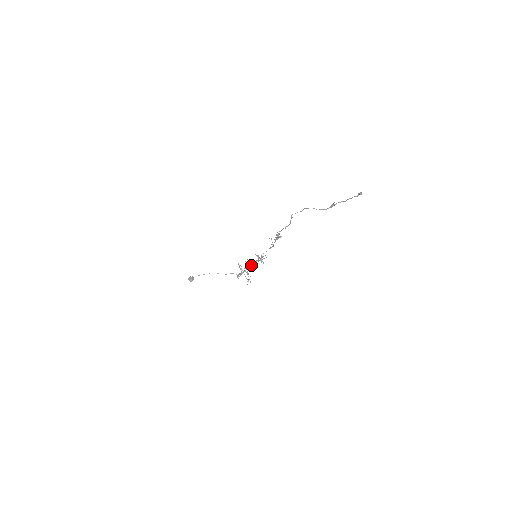
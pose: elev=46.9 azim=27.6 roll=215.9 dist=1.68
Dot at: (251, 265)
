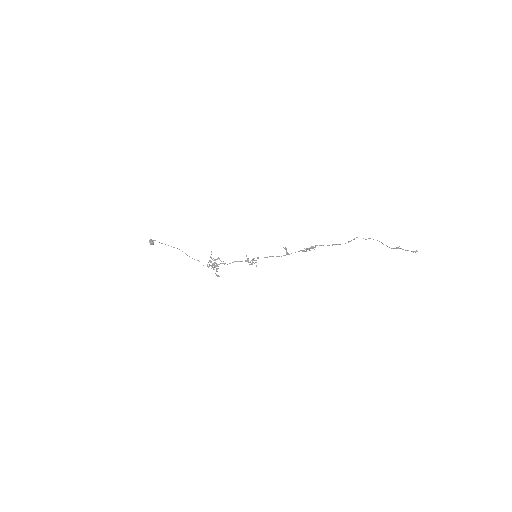
Dot at: occluded
